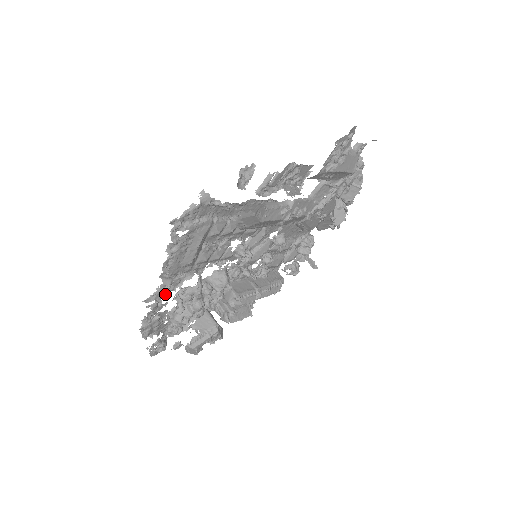
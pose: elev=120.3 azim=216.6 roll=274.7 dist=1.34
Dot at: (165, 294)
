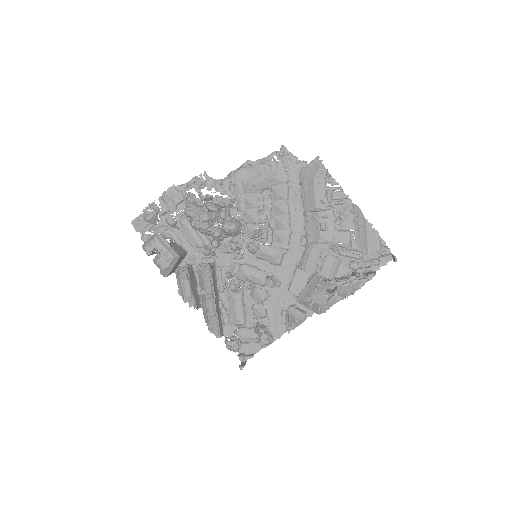
Dot at: (212, 187)
